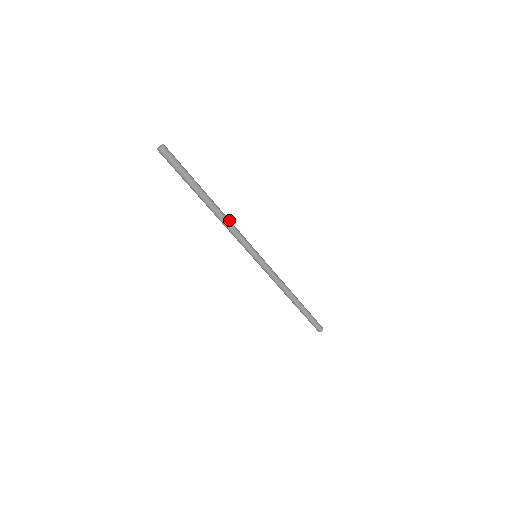
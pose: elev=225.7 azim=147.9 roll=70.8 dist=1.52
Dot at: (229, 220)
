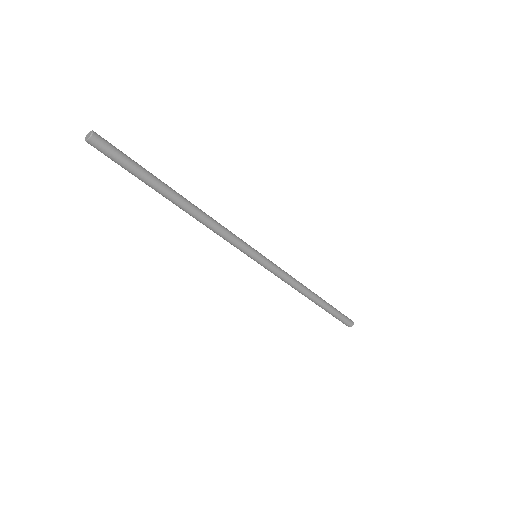
Dot at: (210, 221)
